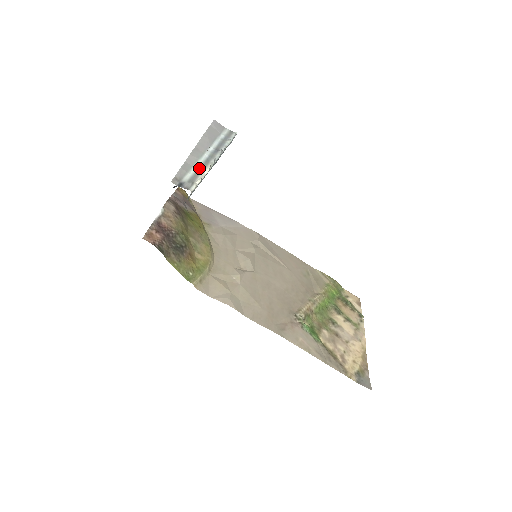
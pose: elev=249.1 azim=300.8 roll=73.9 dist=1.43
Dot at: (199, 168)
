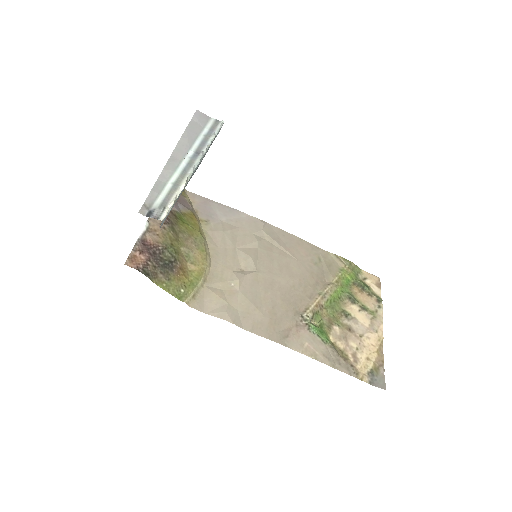
Dot at: (174, 185)
